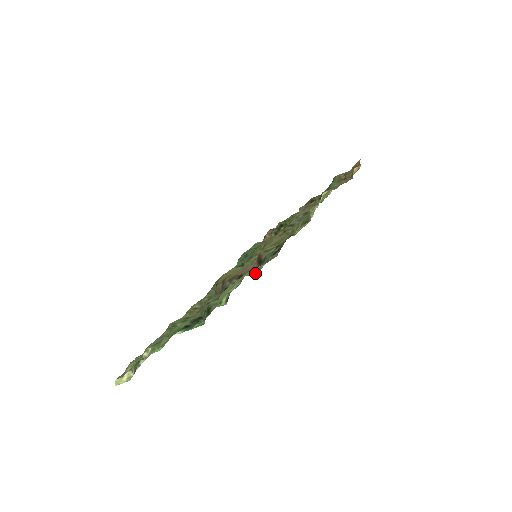
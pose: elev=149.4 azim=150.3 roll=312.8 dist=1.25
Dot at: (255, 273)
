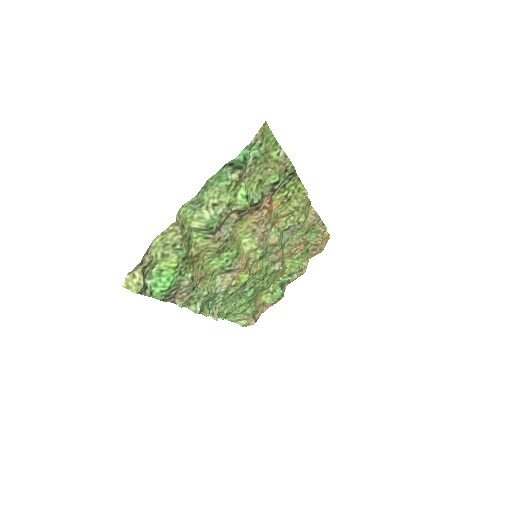
Dot at: (276, 181)
